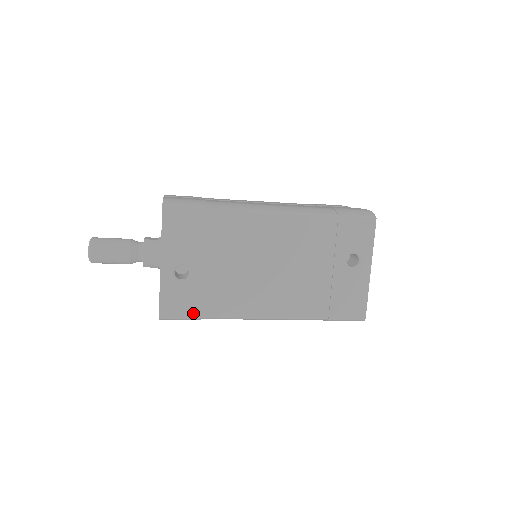
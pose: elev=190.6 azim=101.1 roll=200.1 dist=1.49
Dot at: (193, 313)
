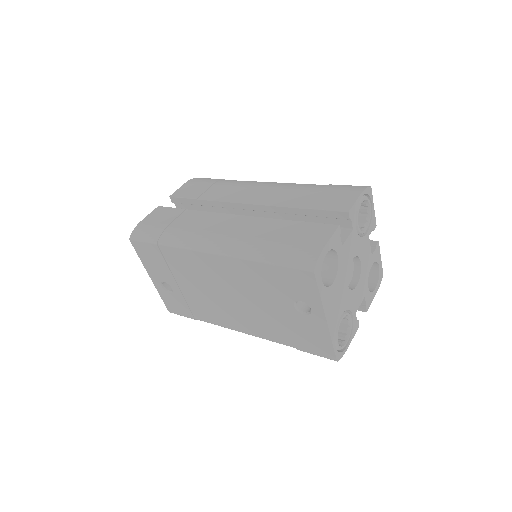
Dot at: (188, 315)
